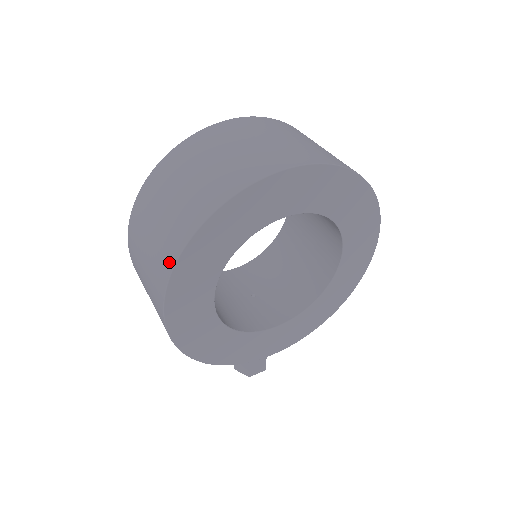
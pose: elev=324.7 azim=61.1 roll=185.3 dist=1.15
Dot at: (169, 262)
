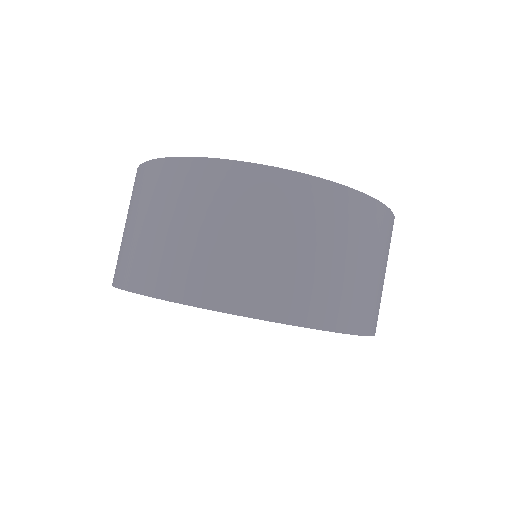
Dot at: (114, 276)
